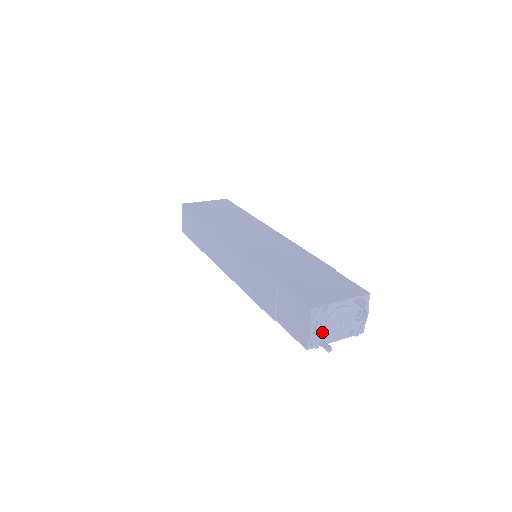
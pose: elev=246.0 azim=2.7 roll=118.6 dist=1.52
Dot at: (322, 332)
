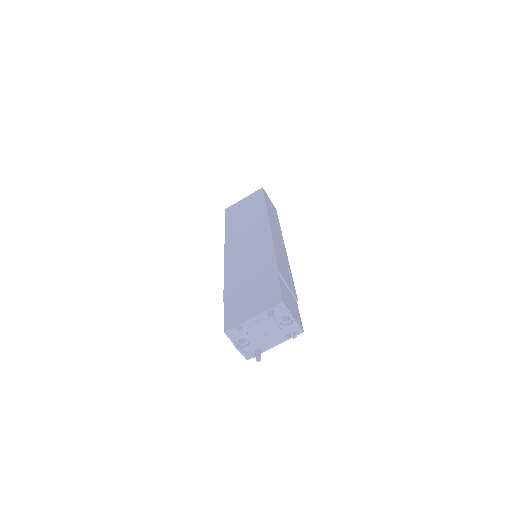
Dot at: (252, 344)
